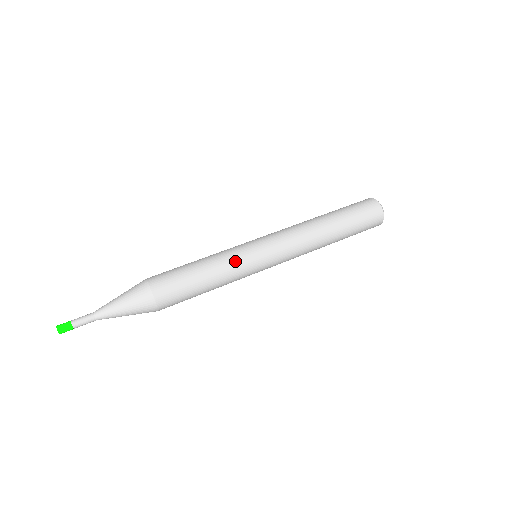
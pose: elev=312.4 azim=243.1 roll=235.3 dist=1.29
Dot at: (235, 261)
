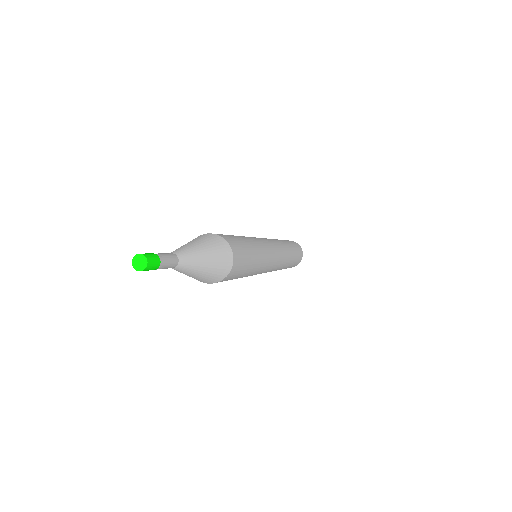
Dot at: (266, 255)
